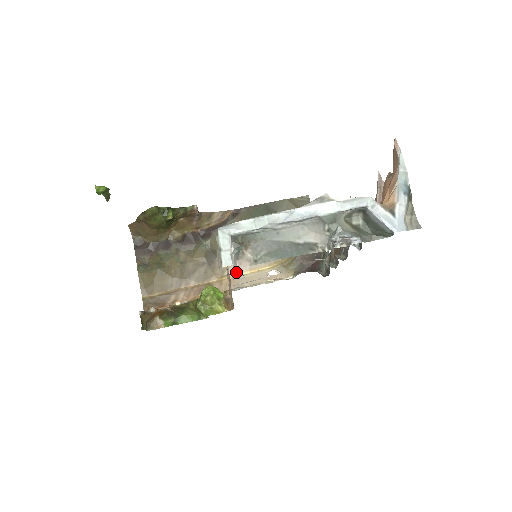
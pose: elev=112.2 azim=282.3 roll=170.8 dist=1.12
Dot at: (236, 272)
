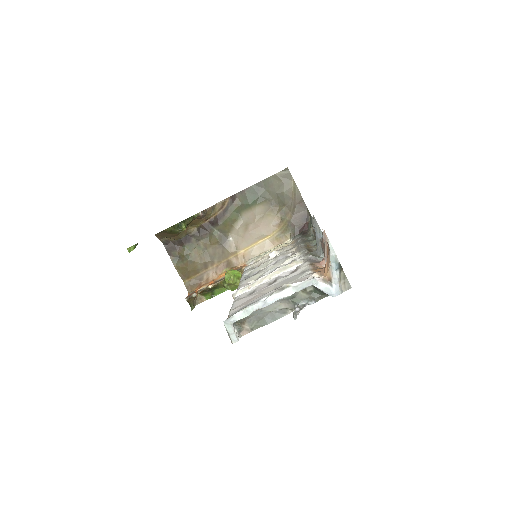
Dot at: (246, 246)
